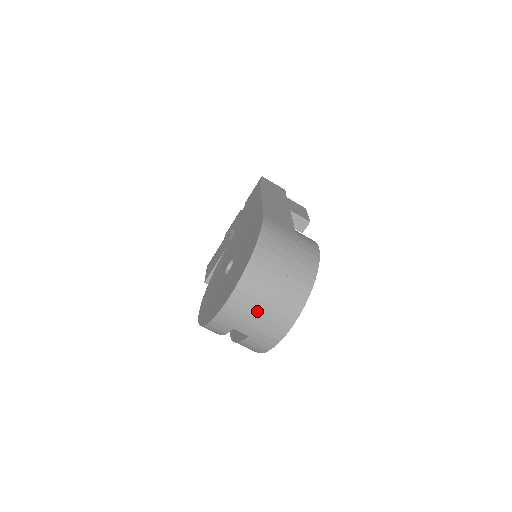
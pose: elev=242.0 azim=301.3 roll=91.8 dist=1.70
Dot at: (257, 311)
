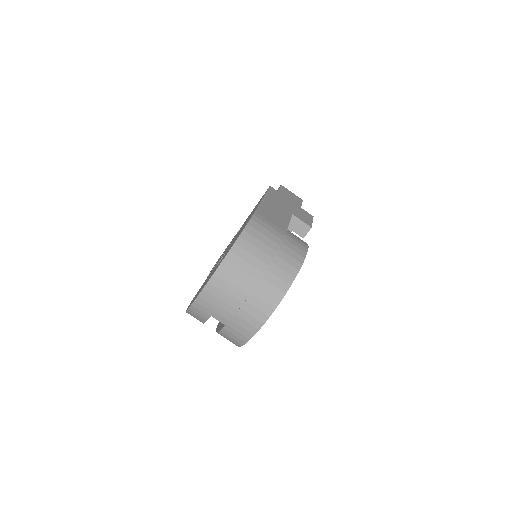
Dot at: (233, 300)
